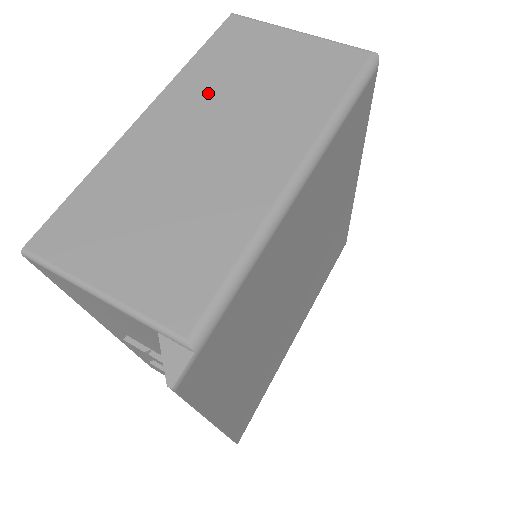
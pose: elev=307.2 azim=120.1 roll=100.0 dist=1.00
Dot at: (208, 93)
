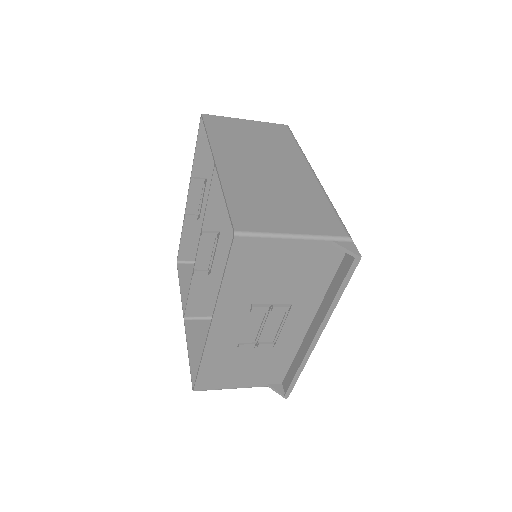
Dot at: (237, 149)
